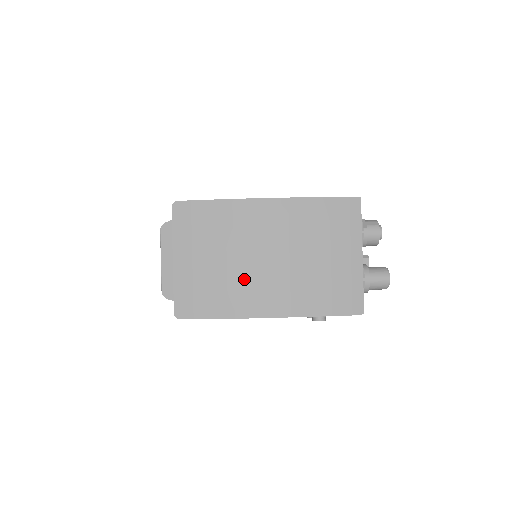
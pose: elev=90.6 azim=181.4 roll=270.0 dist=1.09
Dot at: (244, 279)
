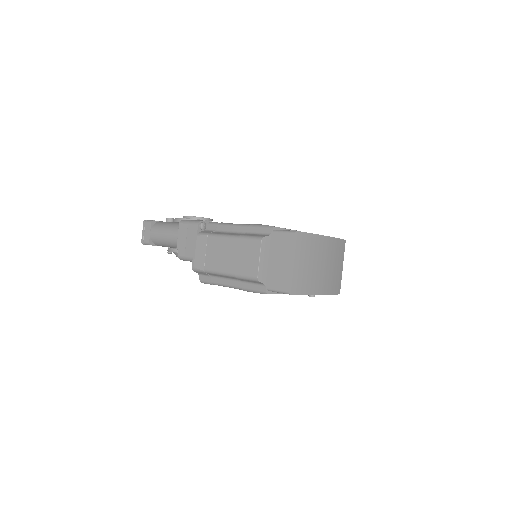
Dot at: (315, 275)
